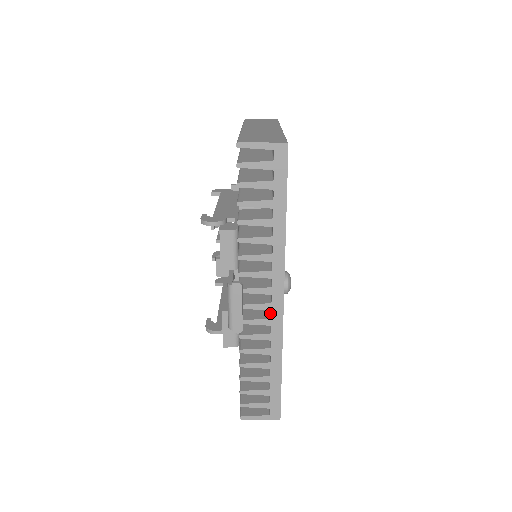
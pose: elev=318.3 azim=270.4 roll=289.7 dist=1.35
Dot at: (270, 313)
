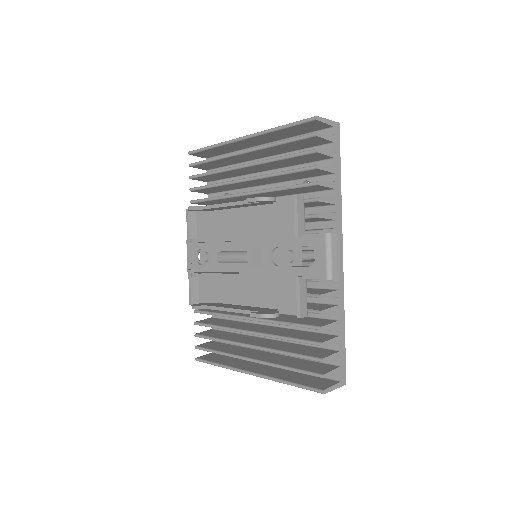
Dot at: occluded
